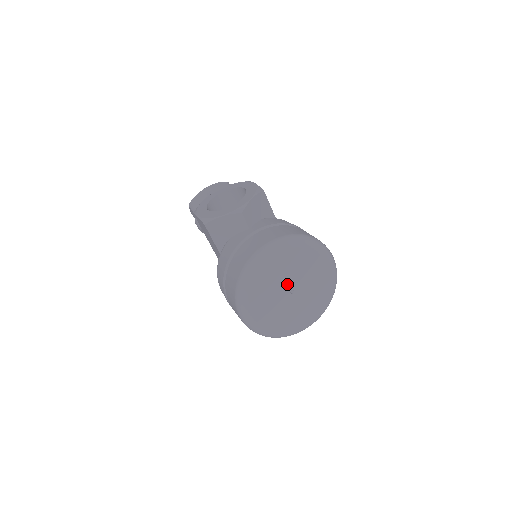
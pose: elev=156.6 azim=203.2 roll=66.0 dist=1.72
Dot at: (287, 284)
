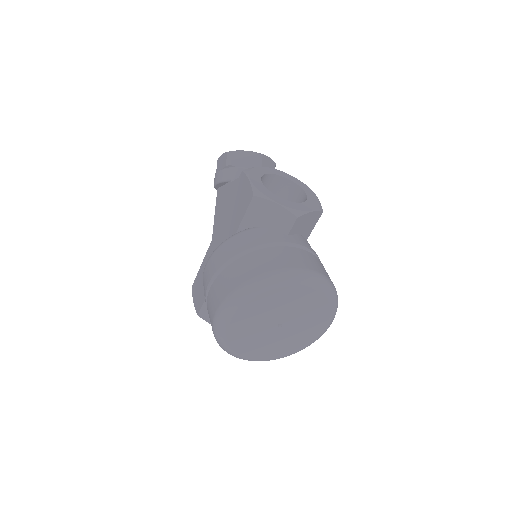
Dot at: (284, 316)
